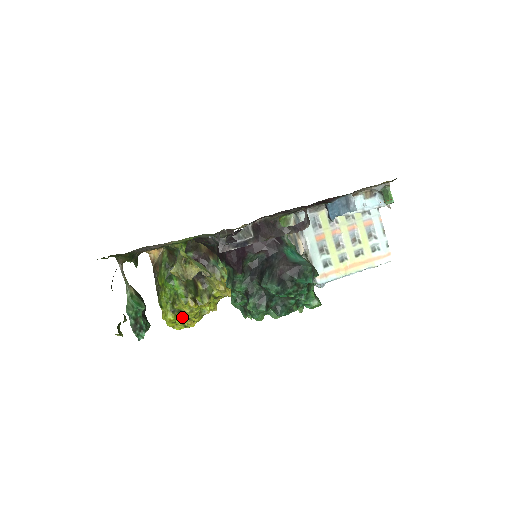
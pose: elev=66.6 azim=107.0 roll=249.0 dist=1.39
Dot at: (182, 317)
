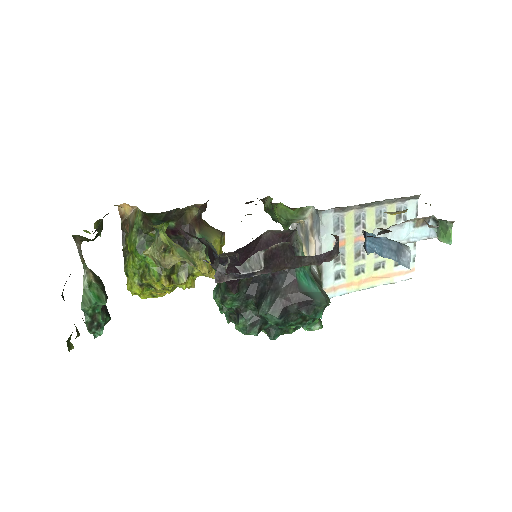
Dot at: occluded
